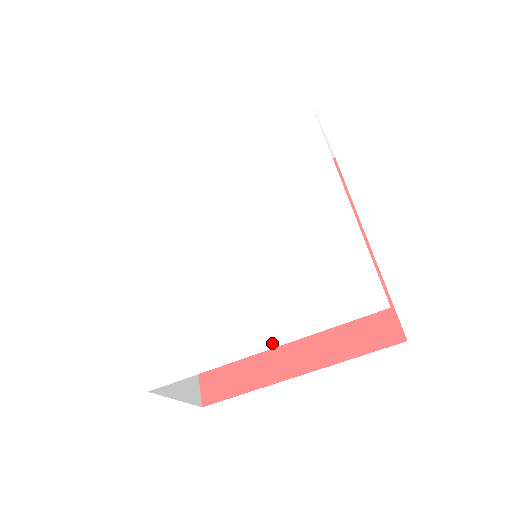
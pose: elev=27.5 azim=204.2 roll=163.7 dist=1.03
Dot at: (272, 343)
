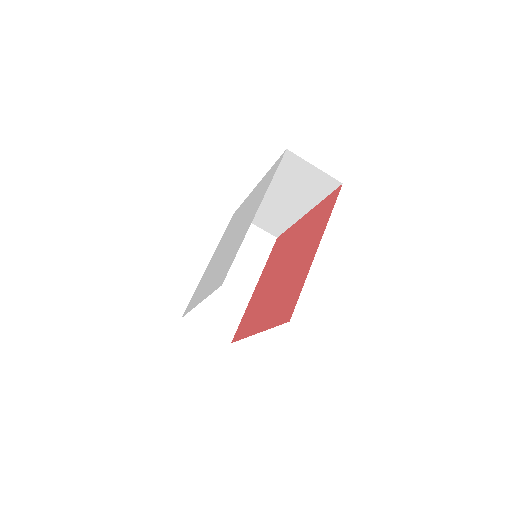
Dot at: (259, 205)
